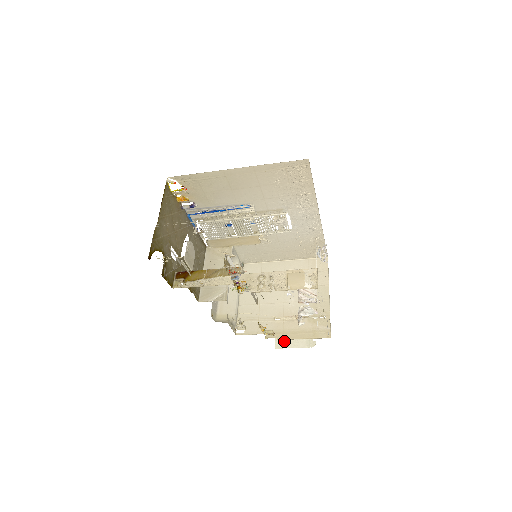
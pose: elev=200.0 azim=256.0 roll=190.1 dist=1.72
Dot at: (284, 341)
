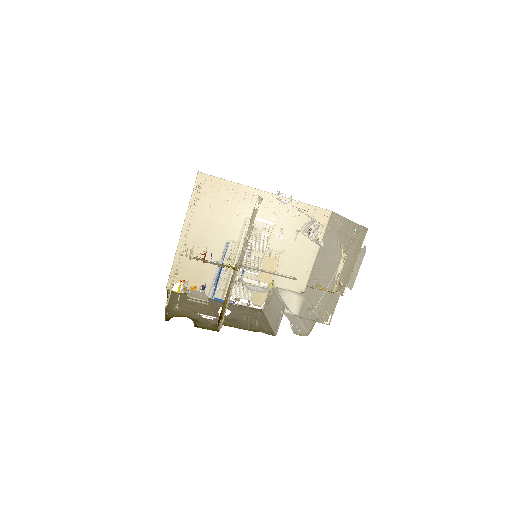
Dot at: (351, 278)
